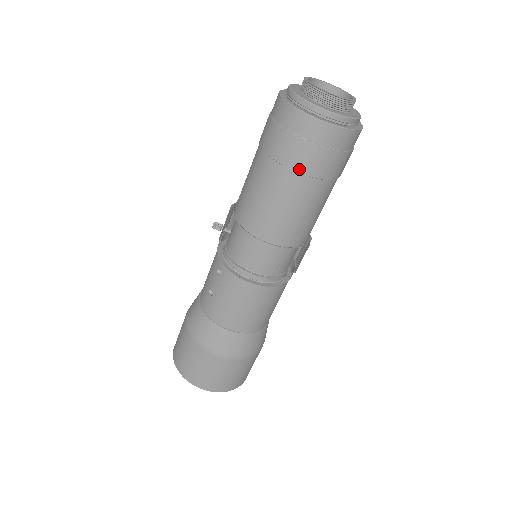
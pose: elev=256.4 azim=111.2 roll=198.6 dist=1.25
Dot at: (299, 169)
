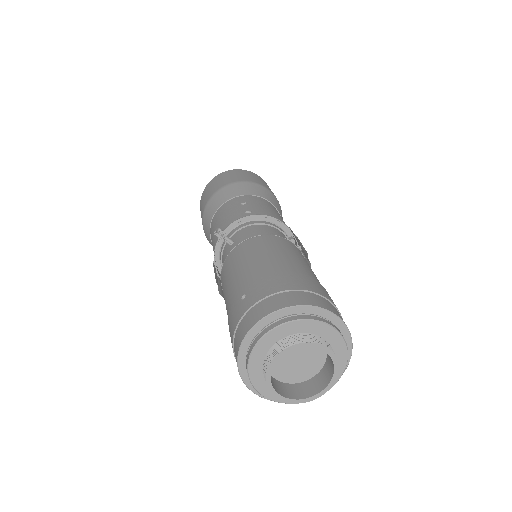
Dot at: occluded
